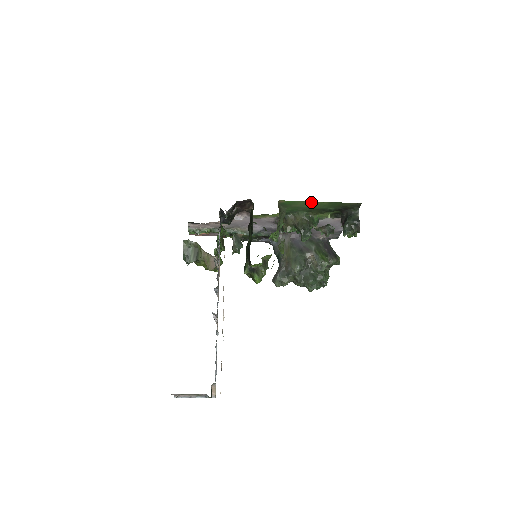
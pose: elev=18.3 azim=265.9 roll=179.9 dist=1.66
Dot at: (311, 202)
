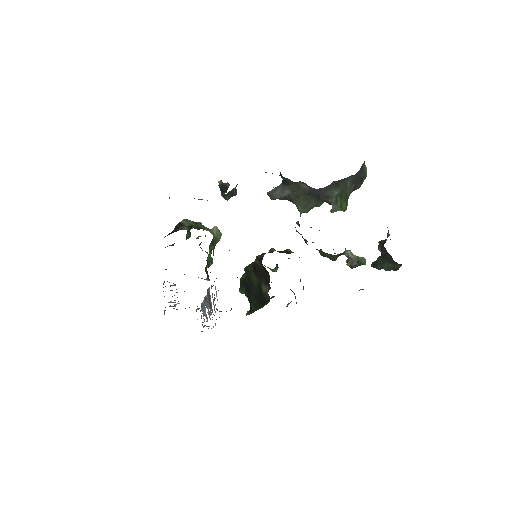
Dot at: occluded
